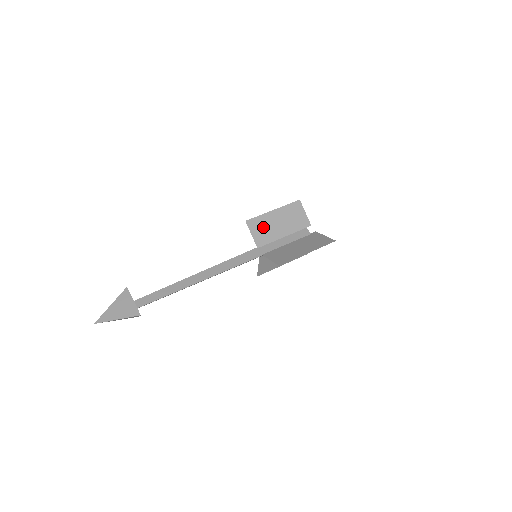
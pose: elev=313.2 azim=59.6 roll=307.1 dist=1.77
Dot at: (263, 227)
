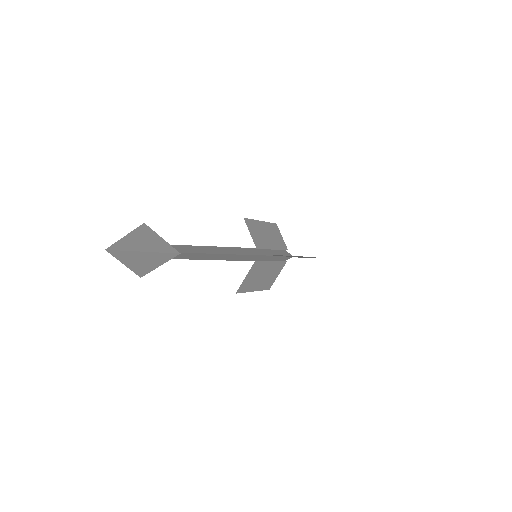
Dot at: (257, 231)
